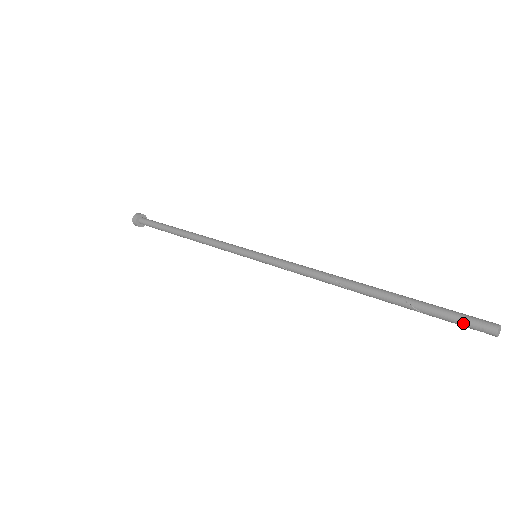
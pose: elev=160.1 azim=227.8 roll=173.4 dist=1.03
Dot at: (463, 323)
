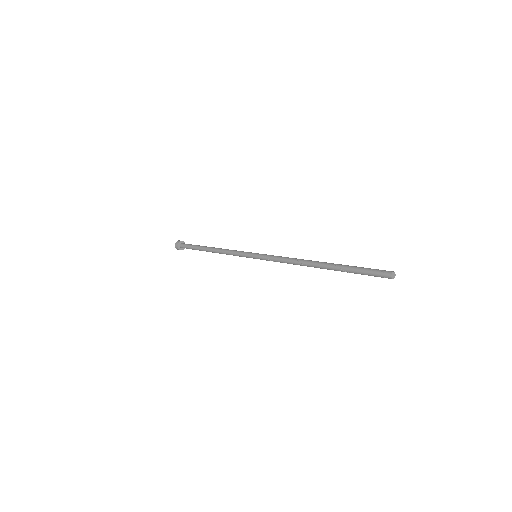
Dot at: (374, 276)
